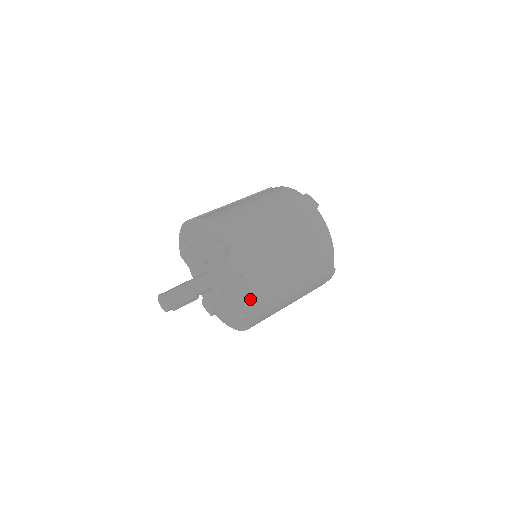
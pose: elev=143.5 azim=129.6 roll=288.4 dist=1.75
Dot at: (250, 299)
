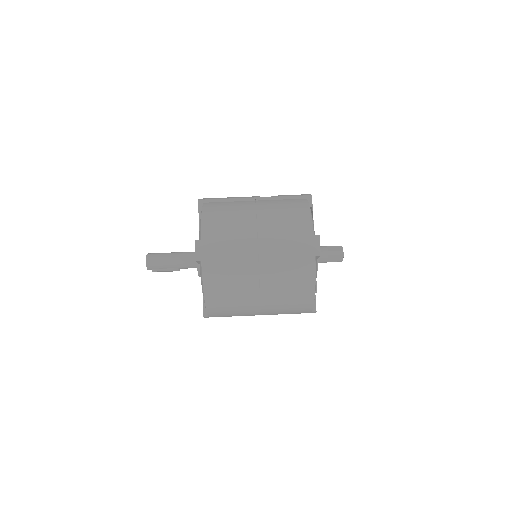
Dot at: occluded
